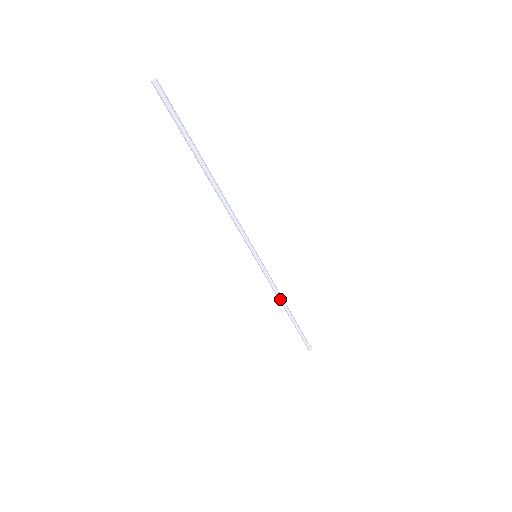
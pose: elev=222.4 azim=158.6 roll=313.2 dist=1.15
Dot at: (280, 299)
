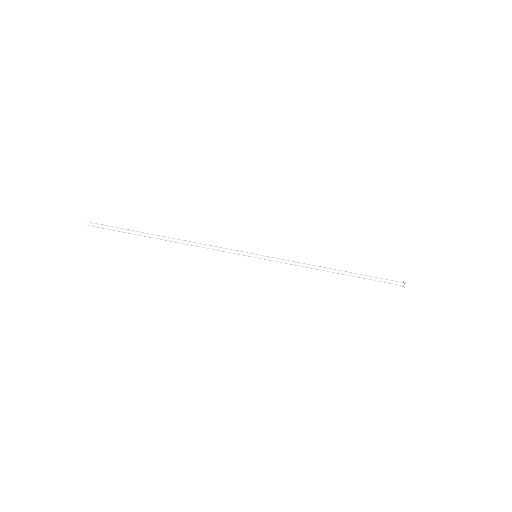
Dot at: occluded
